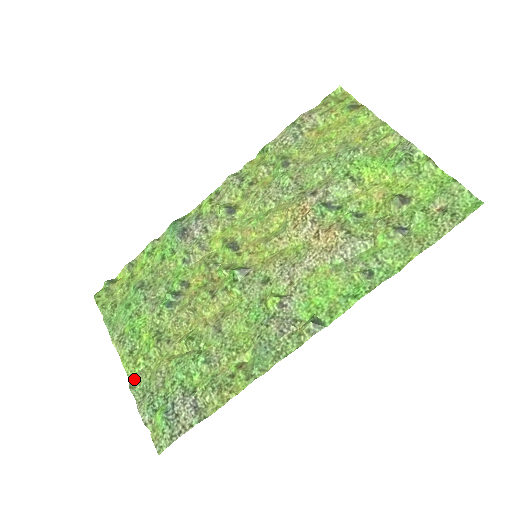
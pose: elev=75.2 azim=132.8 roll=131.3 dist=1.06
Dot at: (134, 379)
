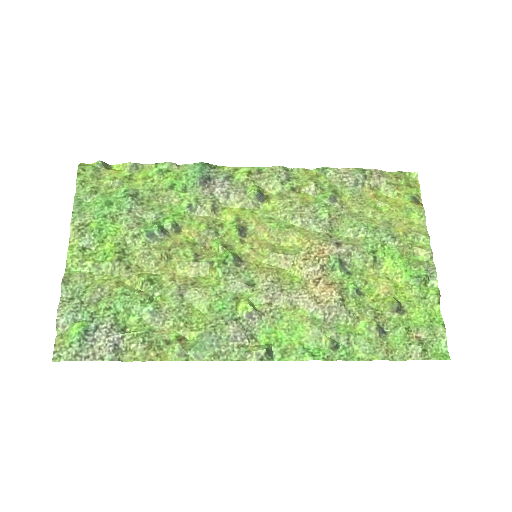
Dot at: (71, 276)
